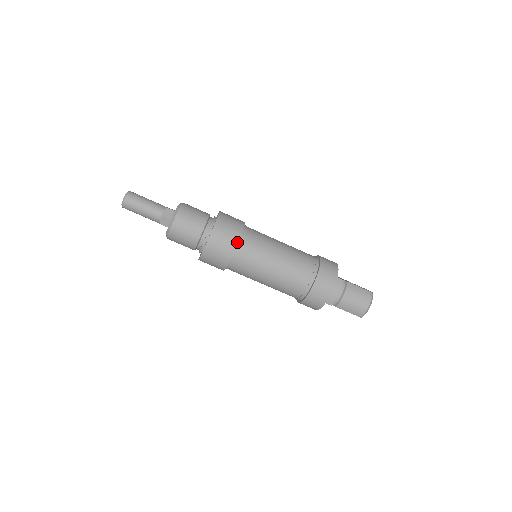
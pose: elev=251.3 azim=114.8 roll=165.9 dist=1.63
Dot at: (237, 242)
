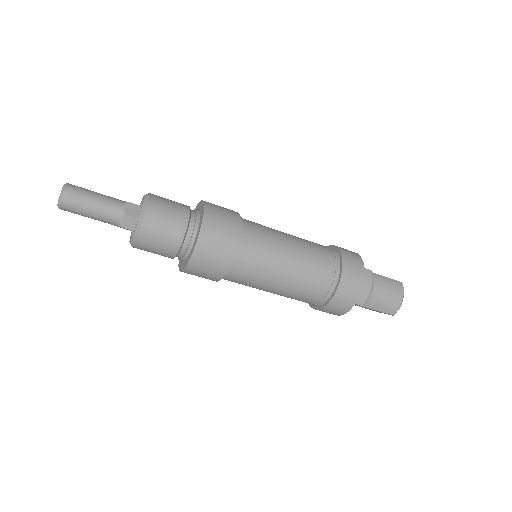
Dot at: (237, 237)
